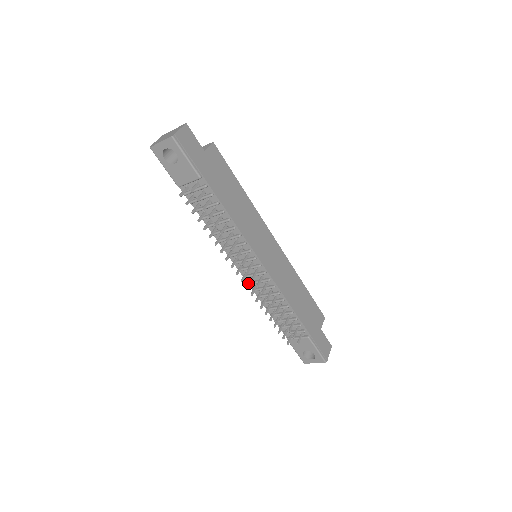
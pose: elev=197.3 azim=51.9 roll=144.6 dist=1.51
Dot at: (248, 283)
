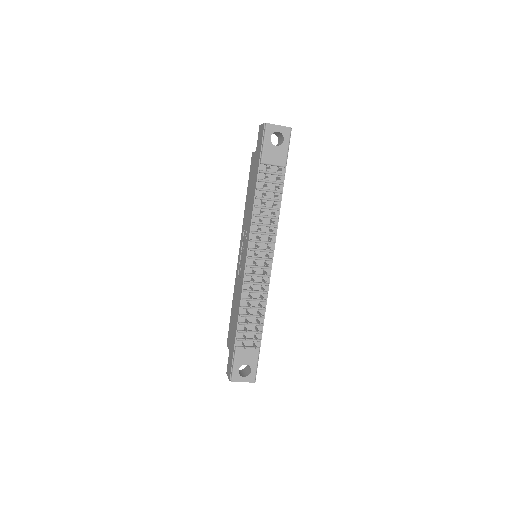
Dot at: occluded
